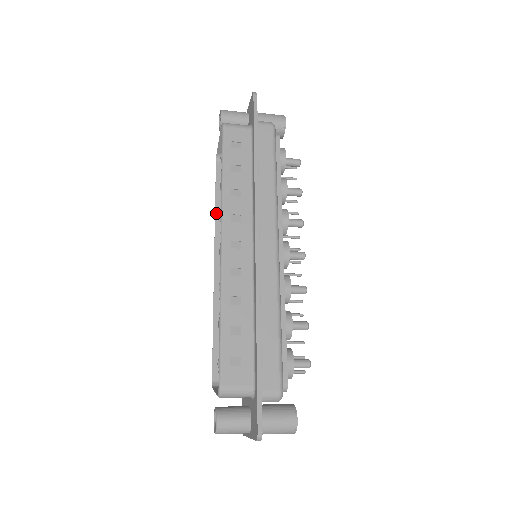
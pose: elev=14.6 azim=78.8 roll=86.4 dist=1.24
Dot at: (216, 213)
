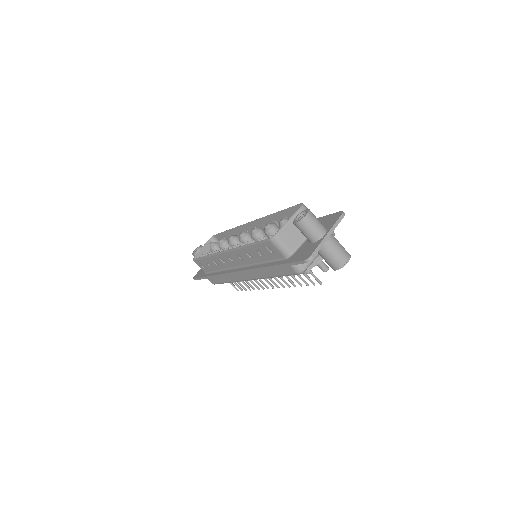
Dot at: (209, 255)
